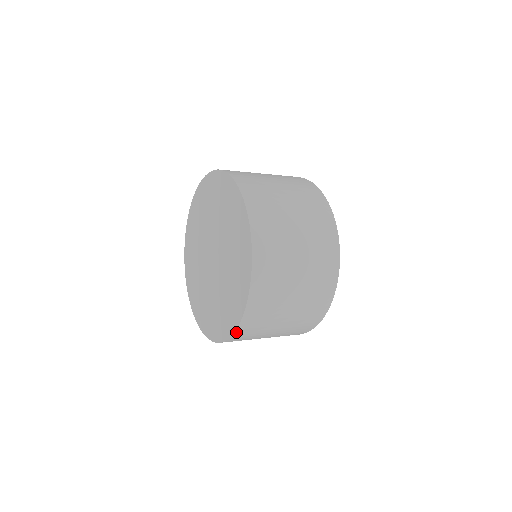
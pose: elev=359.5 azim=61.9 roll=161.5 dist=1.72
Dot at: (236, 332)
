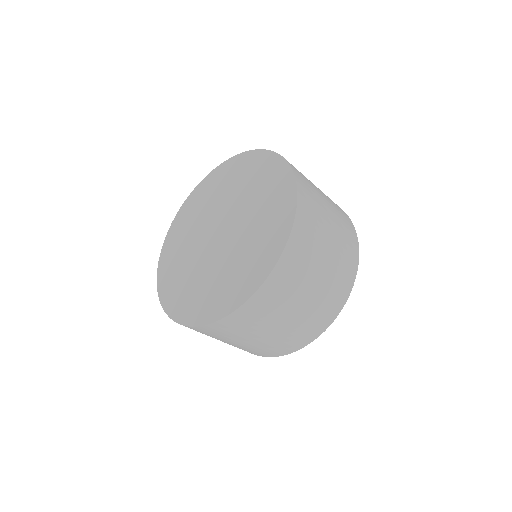
Dot at: (297, 186)
